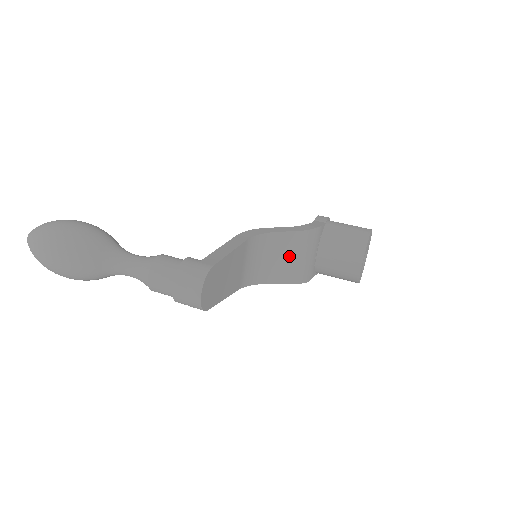
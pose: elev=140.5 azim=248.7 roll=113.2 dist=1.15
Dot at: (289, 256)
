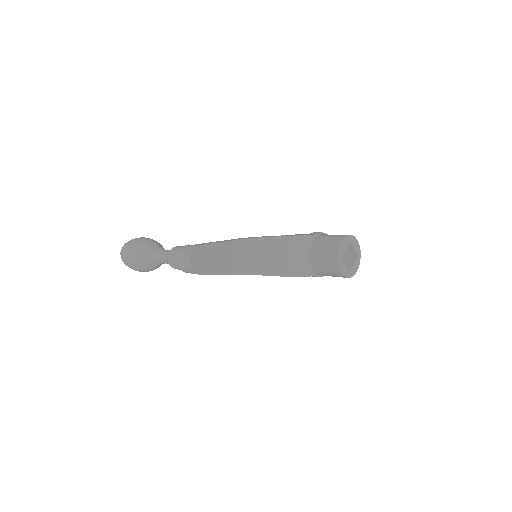
Dot at: (280, 255)
